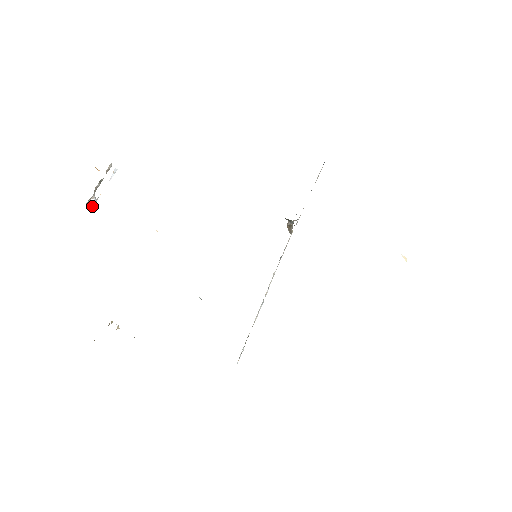
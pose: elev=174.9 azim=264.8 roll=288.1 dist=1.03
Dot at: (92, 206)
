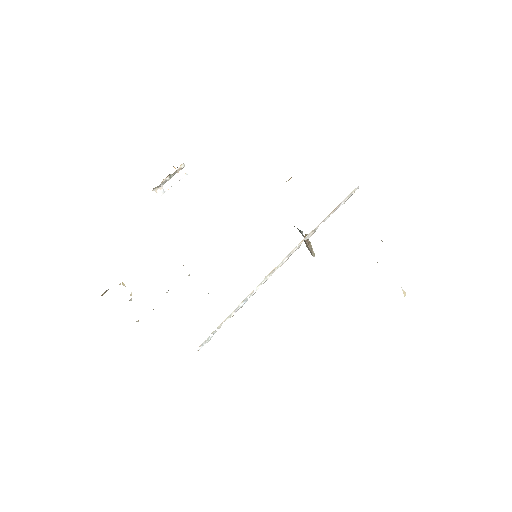
Dot at: (159, 196)
